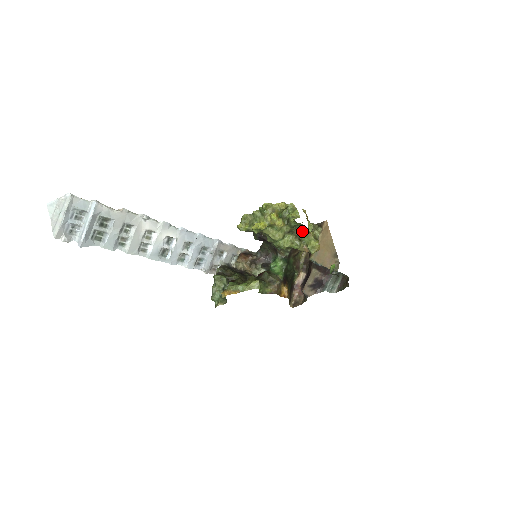
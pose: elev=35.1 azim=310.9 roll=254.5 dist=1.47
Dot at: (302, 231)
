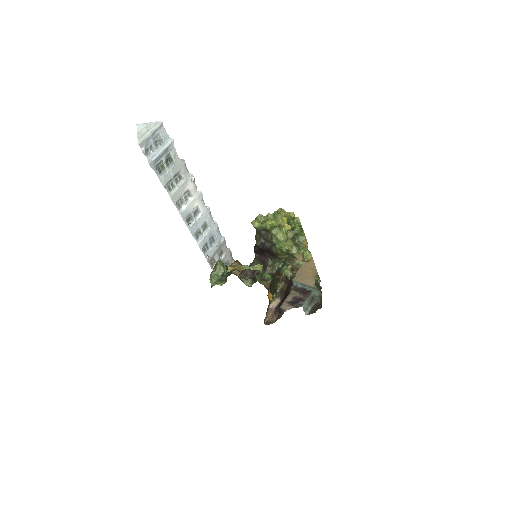
Dot at: (301, 241)
